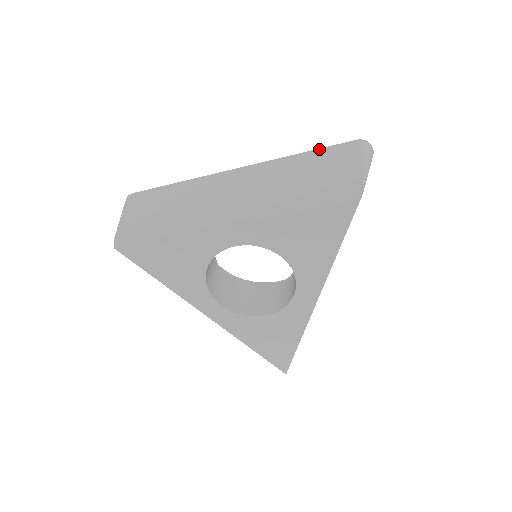
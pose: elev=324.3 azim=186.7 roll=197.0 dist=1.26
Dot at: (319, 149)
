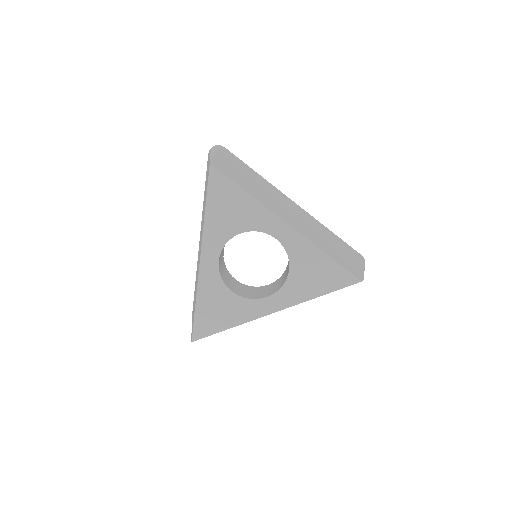
Dot at: occluded
